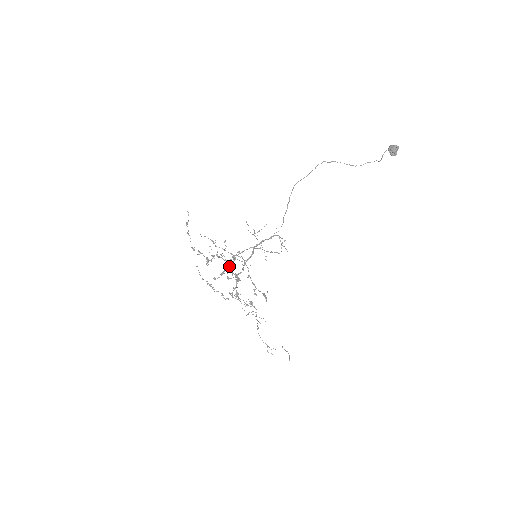
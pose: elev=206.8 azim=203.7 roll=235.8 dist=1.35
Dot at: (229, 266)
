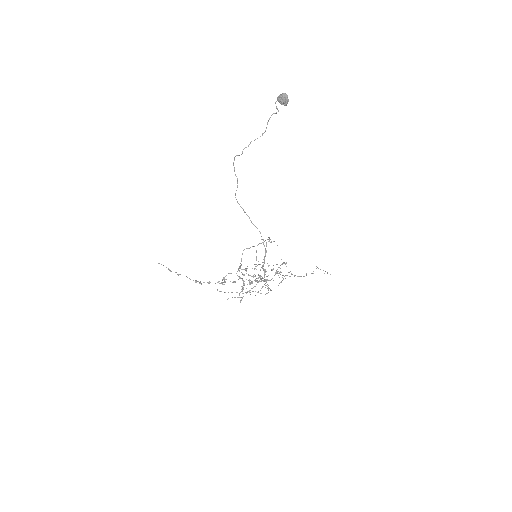
Dot at: (242, 274)
